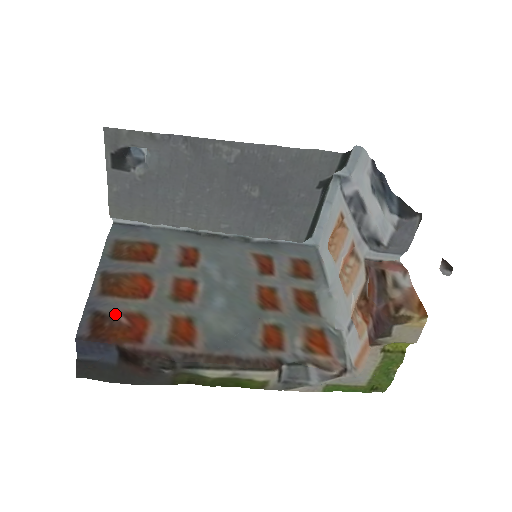
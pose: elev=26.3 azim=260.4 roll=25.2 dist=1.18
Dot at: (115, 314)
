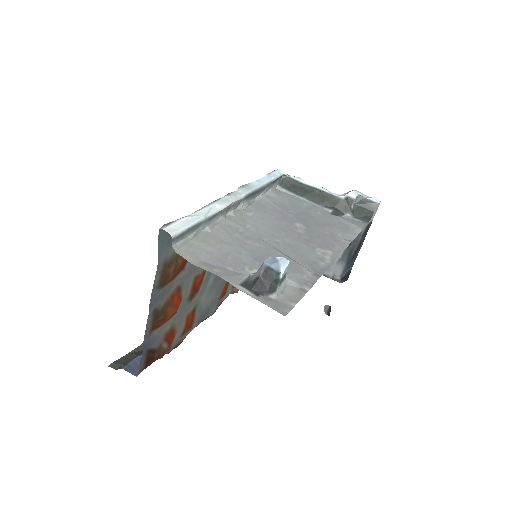
Dot at: (161, 345)
